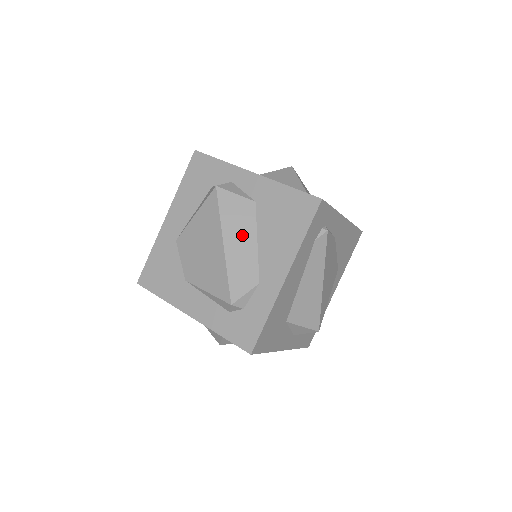
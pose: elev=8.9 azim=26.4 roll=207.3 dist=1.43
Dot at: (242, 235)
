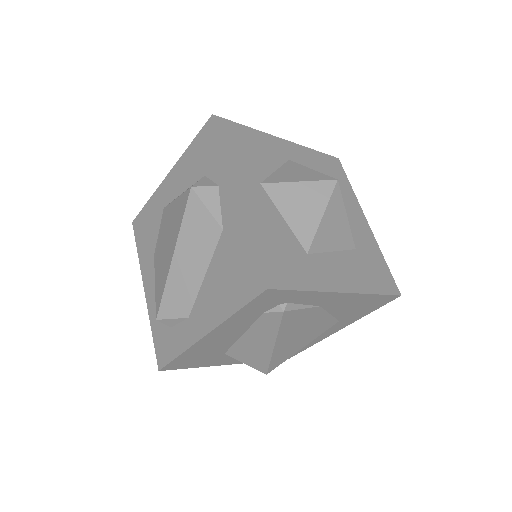
Dot at: (194, 259)
